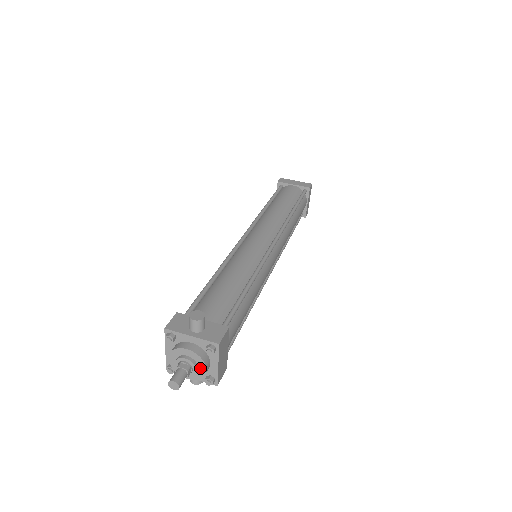
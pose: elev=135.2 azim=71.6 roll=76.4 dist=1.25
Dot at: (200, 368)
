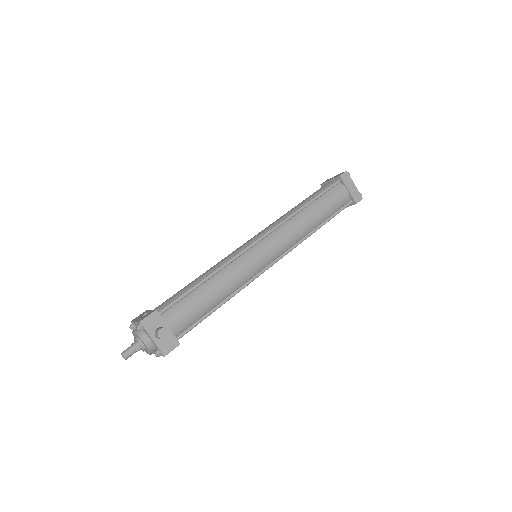
Dot at: (147, 351)
